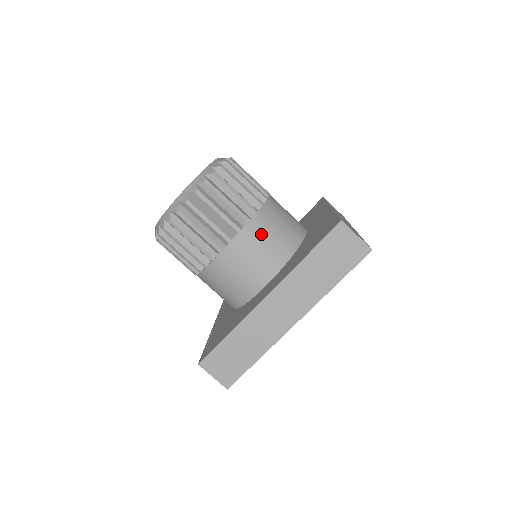
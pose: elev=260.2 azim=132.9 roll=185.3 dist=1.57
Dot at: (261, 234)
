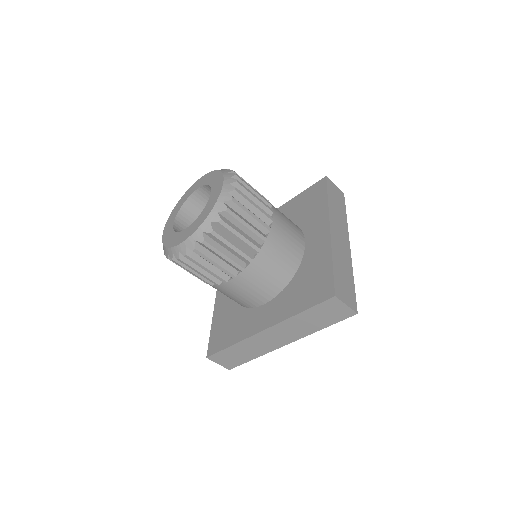
Dot at: (262, 270)
